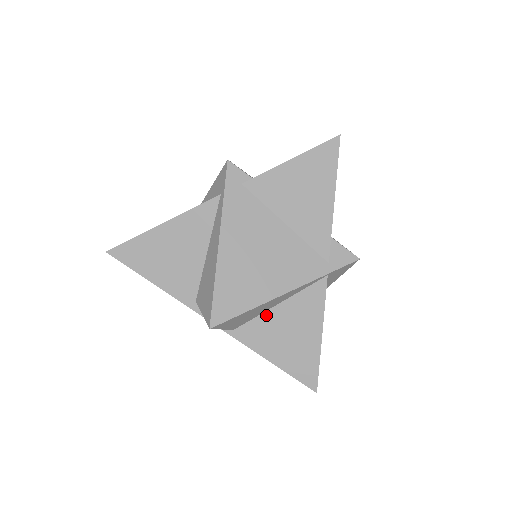
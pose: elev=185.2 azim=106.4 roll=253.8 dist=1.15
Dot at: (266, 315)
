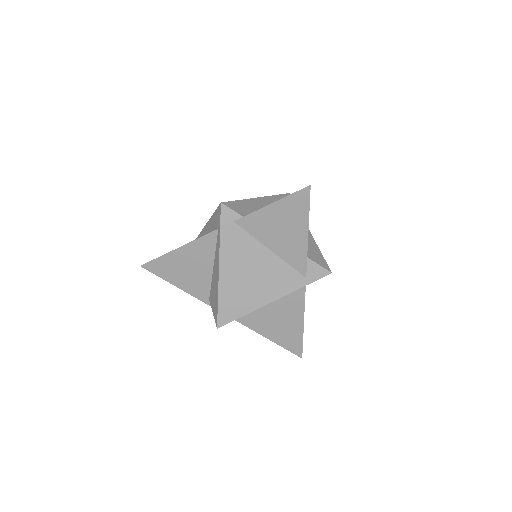
Dot at: (261, 310)
